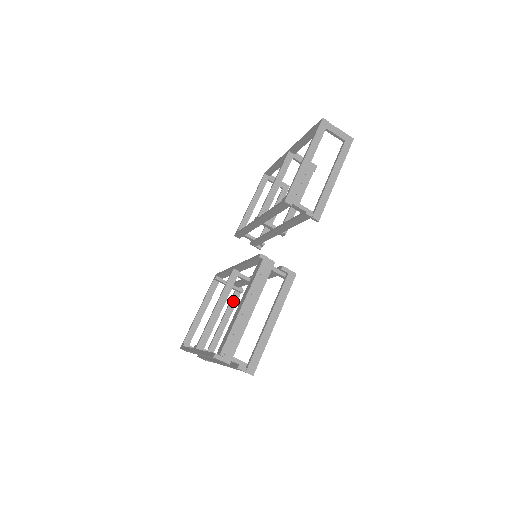
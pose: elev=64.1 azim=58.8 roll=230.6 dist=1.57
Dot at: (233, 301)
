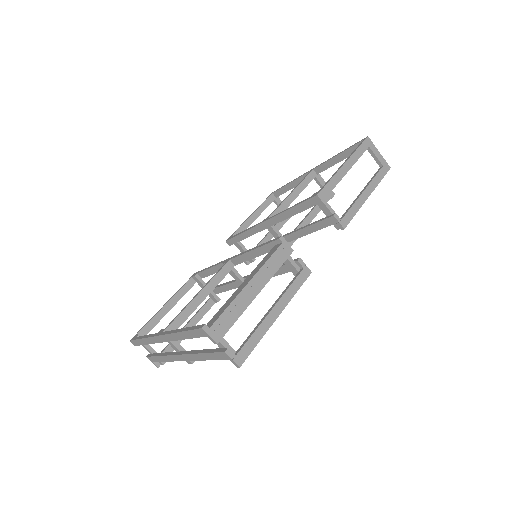
Dot at: (205, 308)
